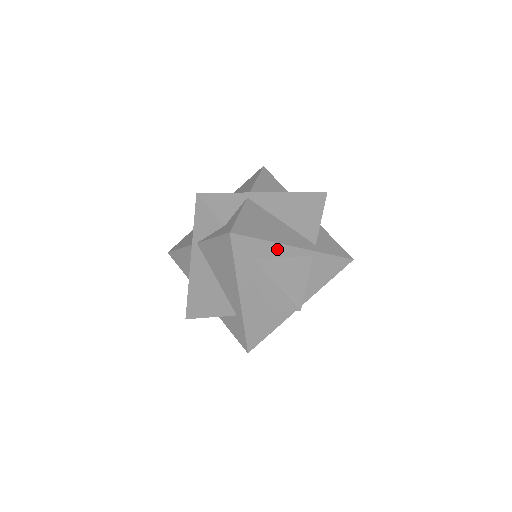
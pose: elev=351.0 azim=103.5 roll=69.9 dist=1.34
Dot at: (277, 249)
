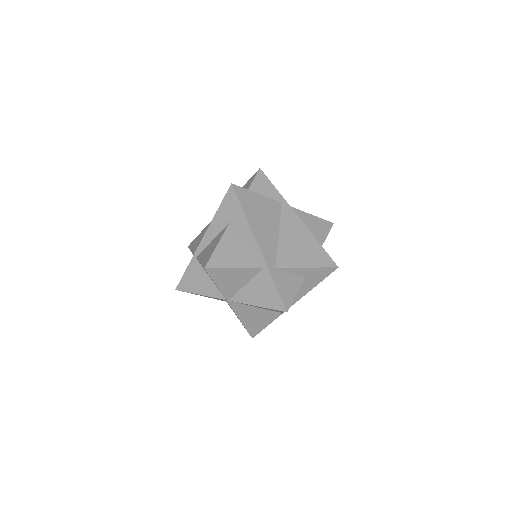
Dot at: (247, 231)
